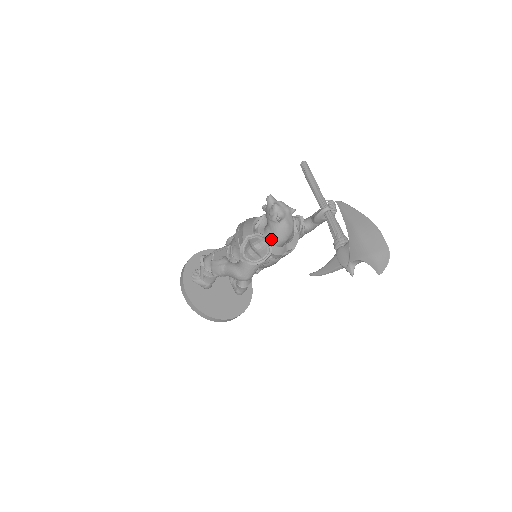
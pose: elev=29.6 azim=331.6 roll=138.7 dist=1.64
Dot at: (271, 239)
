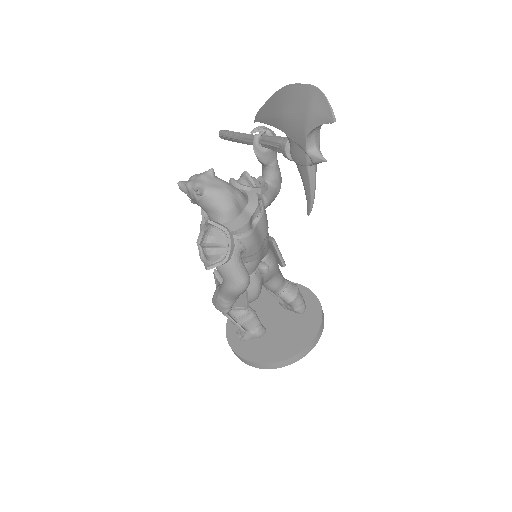
Dot at: (218, 220)
